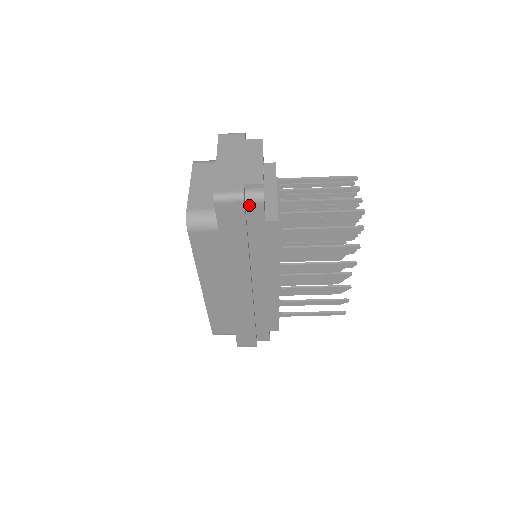
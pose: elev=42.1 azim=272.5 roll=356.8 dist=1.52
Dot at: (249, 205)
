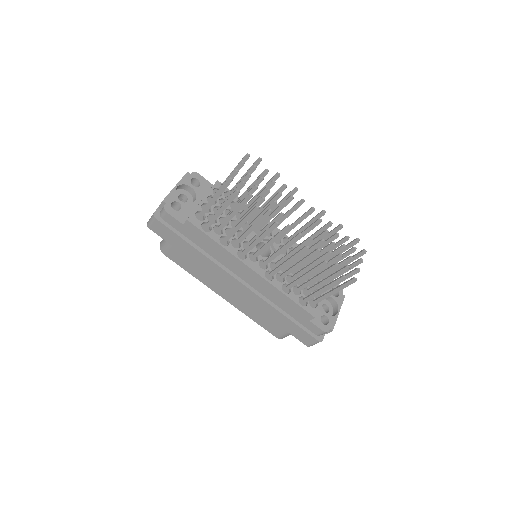
Dot at: (165, 219)
